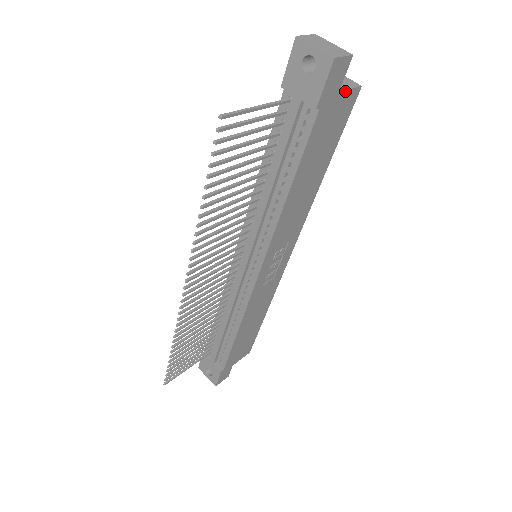
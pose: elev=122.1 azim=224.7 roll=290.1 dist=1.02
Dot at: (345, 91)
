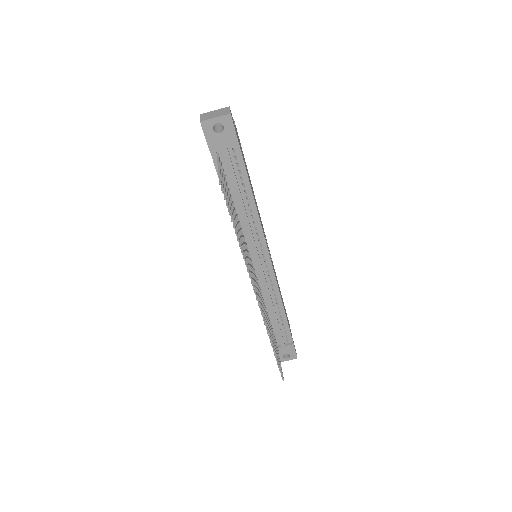
Dot at: (235, 127)
